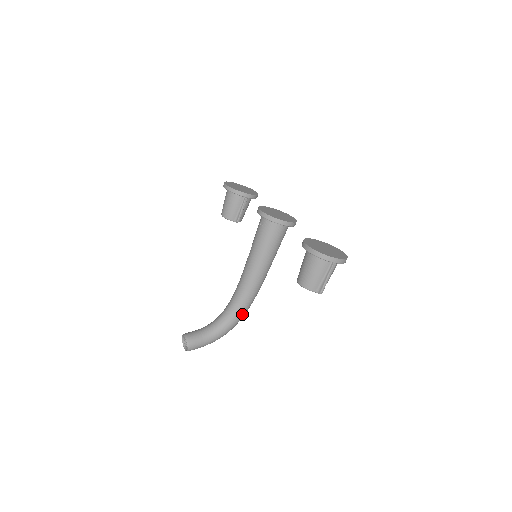
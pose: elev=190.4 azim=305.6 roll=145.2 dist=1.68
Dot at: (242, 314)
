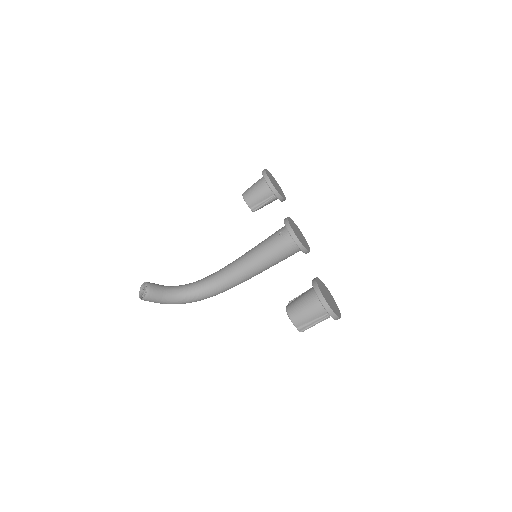
Dot at: (209, 296)
